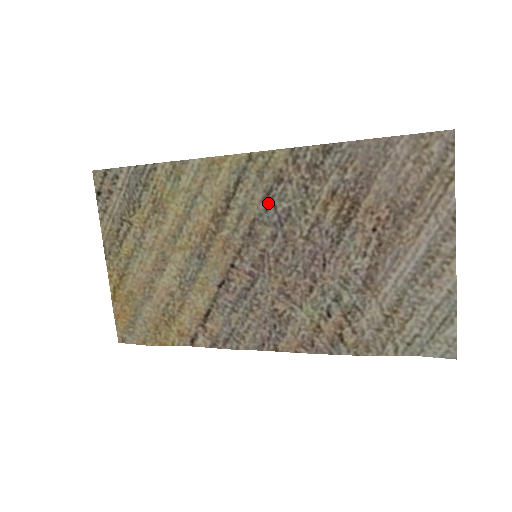
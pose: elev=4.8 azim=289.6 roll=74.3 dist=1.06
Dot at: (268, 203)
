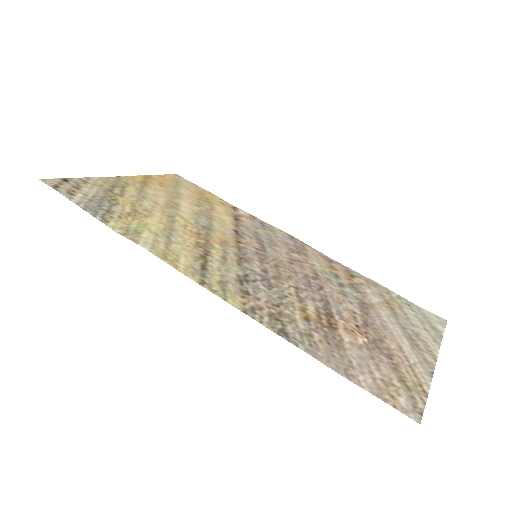
Dot at: (245, 278)
